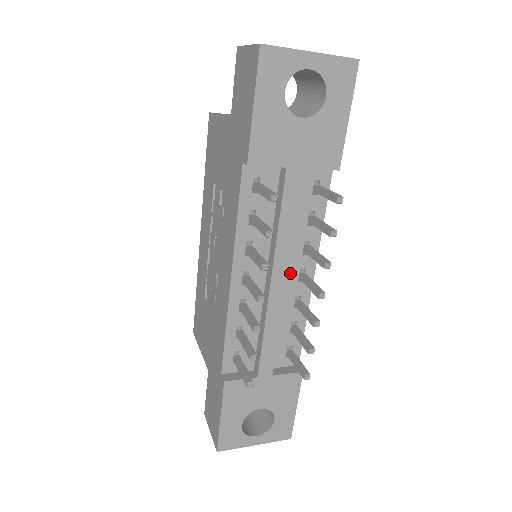
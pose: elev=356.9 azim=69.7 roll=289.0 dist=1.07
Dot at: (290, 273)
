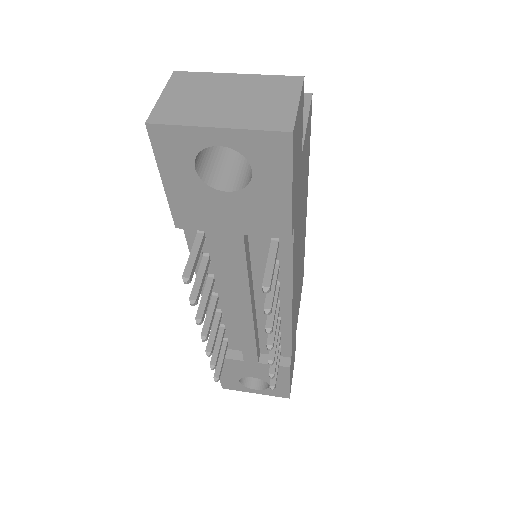
Dot at: (263, 300)
